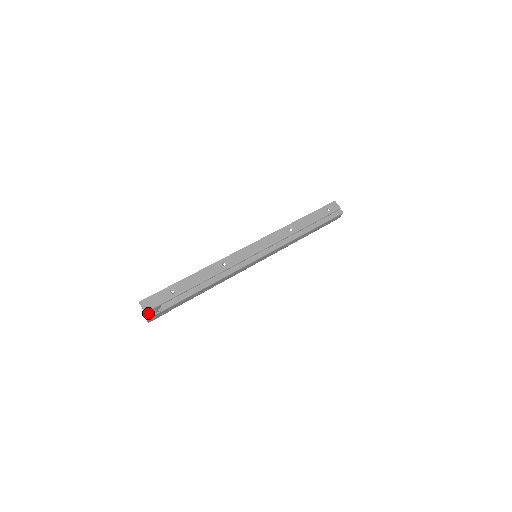
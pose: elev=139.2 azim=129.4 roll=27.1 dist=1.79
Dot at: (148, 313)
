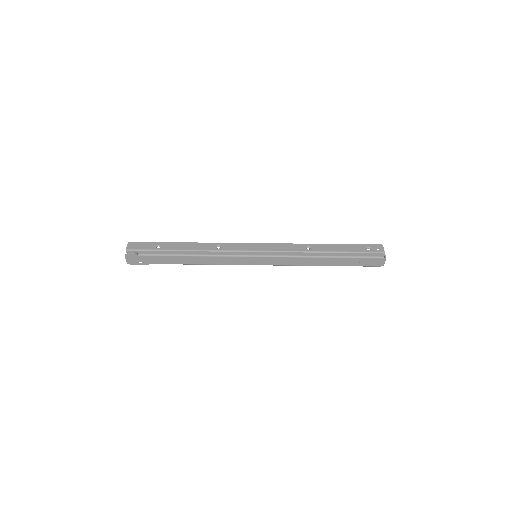
Dot at: (128, 252)
